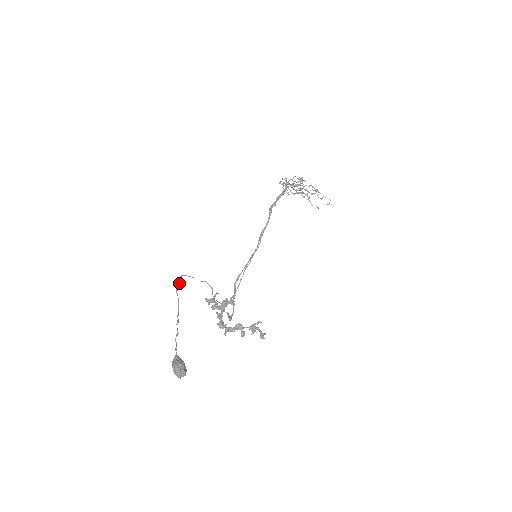
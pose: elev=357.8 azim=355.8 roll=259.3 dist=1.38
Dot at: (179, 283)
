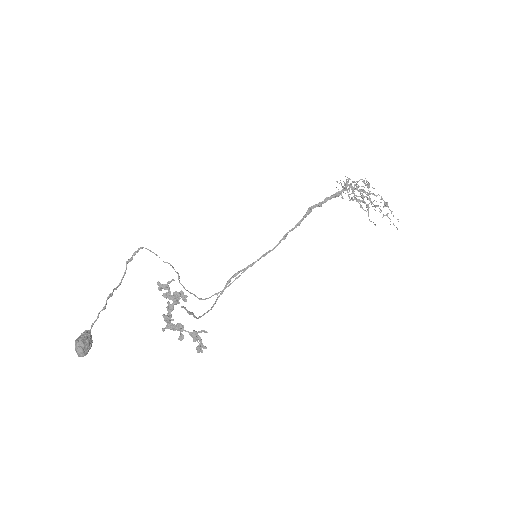
Dot at: (134, 254)
